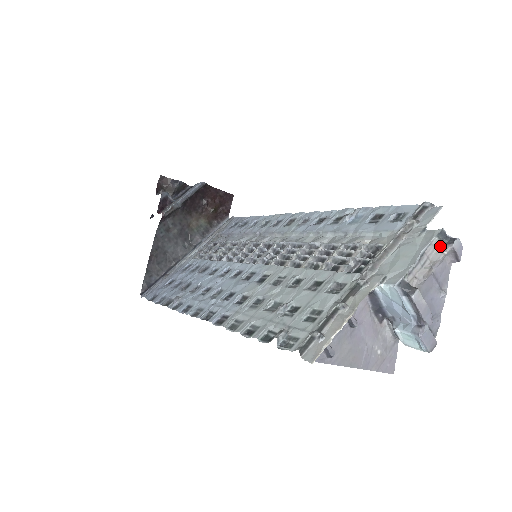
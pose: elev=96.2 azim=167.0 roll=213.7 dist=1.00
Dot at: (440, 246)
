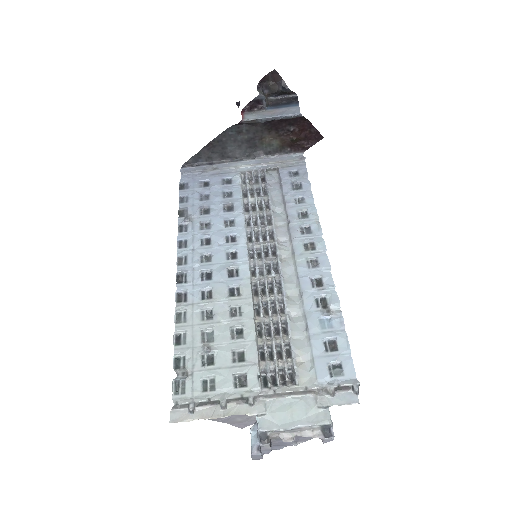
Dot at: (318, 430)
